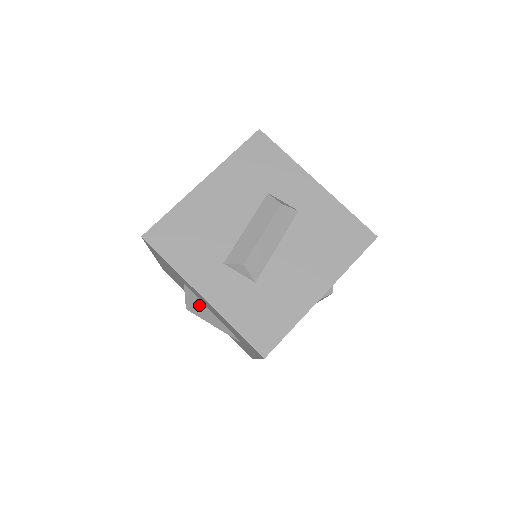
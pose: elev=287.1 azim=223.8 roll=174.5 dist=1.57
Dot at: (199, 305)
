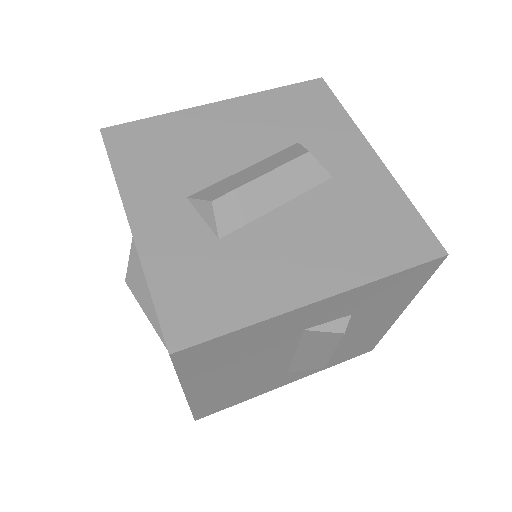
Dot at: (141, 276)
